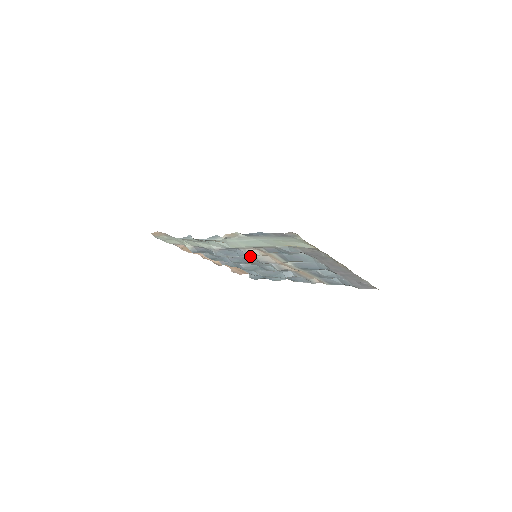
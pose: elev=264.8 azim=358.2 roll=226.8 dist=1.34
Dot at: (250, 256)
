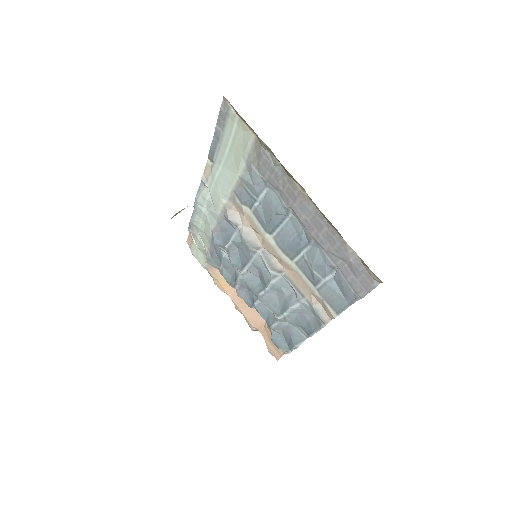
Dot at: (237, 234)
